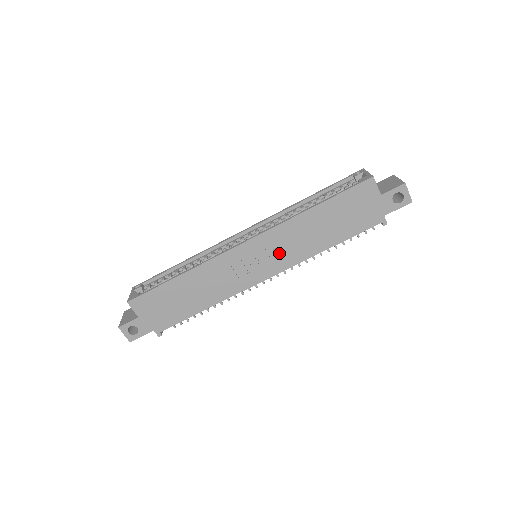
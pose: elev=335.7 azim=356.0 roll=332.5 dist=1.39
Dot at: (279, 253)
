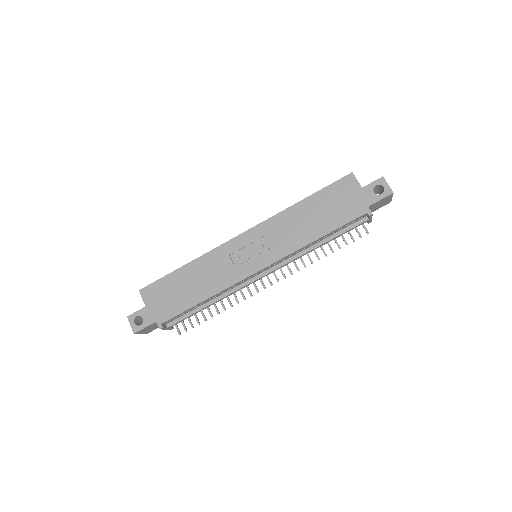
Dot at: (273, 244)
